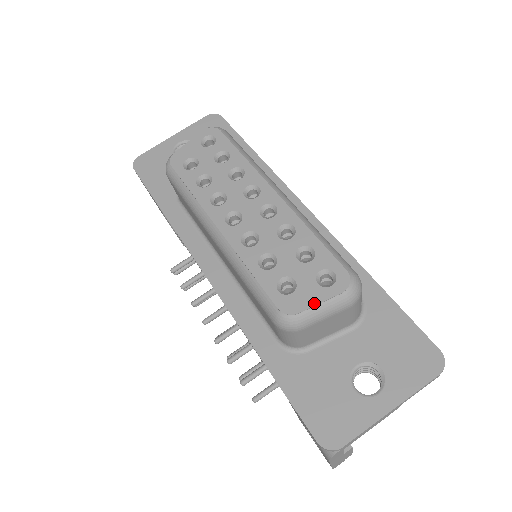
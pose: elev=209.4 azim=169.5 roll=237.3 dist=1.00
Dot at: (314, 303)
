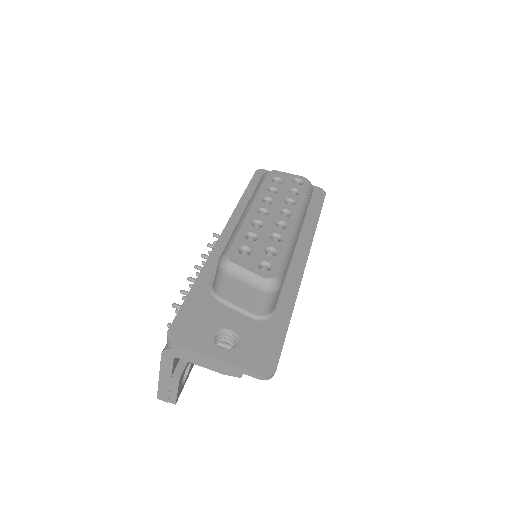
Dot at: (246, 267)
